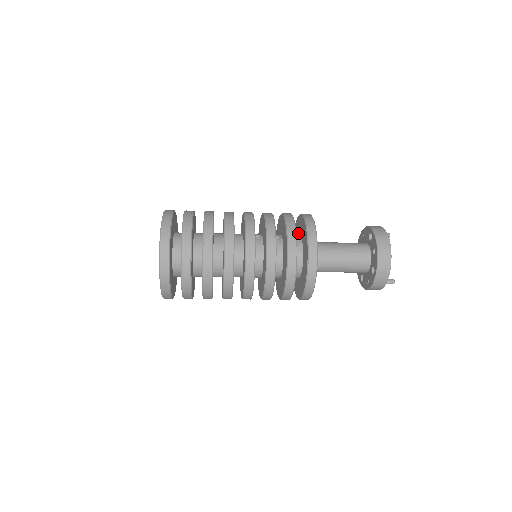
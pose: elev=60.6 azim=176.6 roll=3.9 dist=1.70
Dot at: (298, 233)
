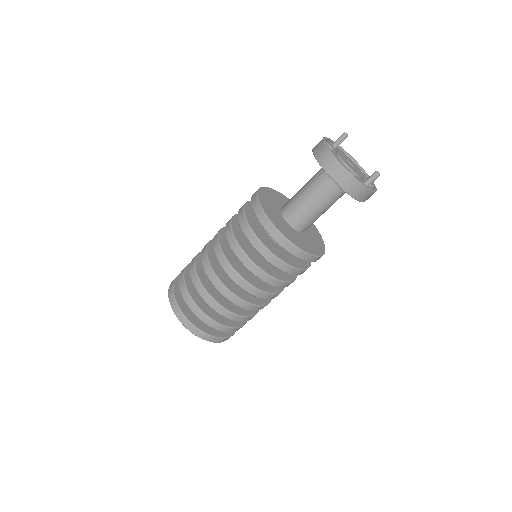
Dot at: occluded
